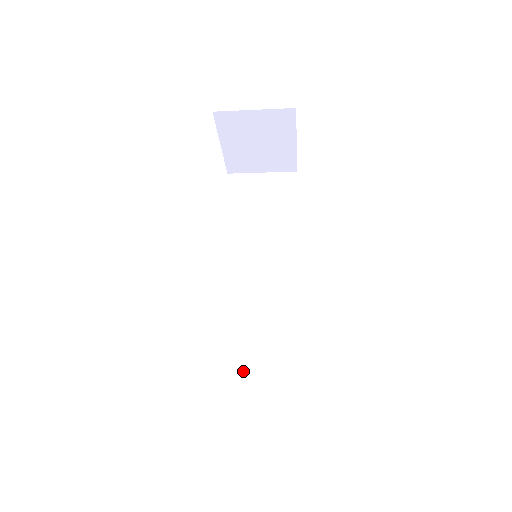
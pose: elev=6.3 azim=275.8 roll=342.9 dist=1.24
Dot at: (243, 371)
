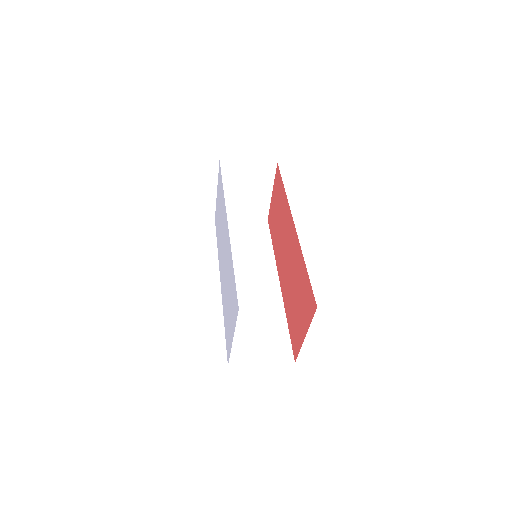
Dot at: (247, 353)
